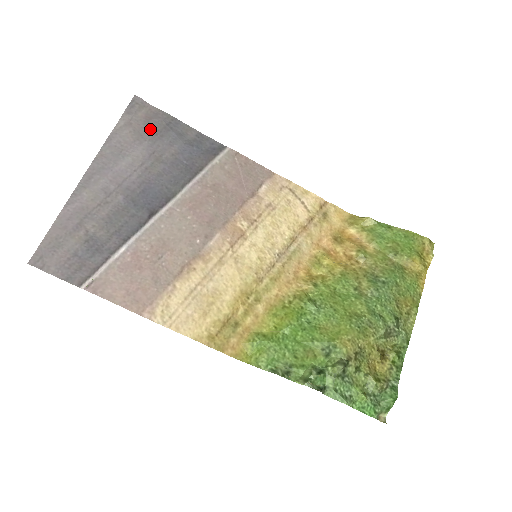
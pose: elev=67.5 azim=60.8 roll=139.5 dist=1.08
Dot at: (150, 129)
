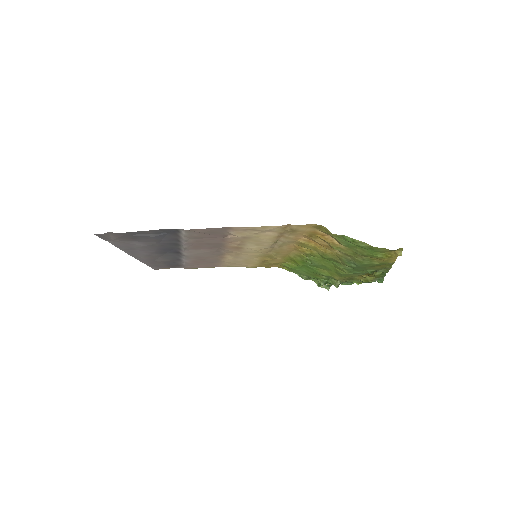
Dot at: (127, 239)
